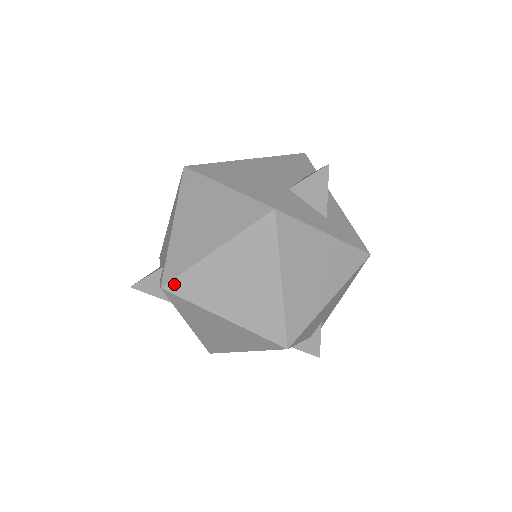
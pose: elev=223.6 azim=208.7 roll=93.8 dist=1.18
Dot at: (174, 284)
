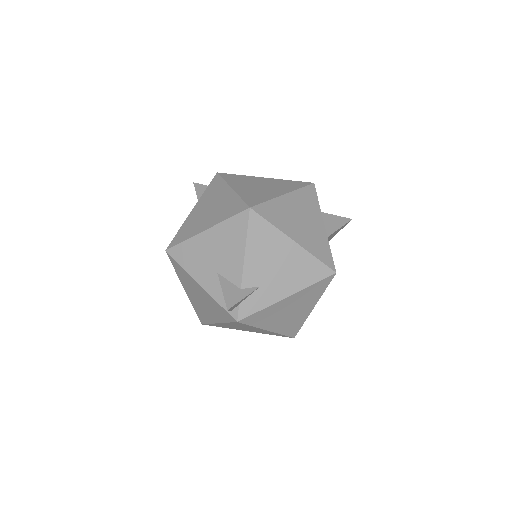
Dot at: (226, 174)
